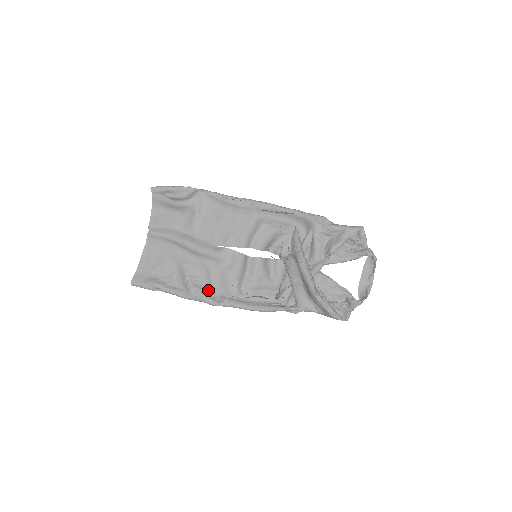
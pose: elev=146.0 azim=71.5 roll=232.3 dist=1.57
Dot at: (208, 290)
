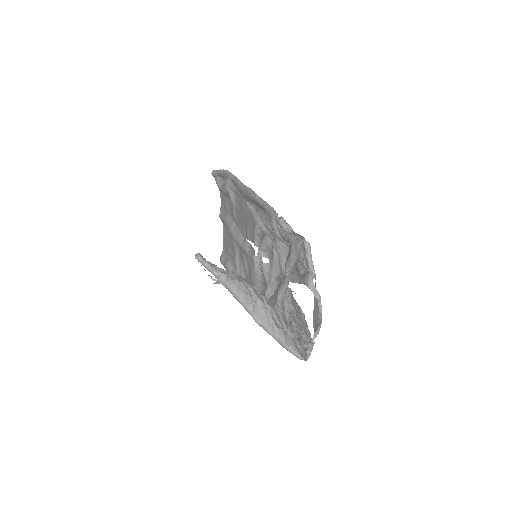
Dot at: occluded
